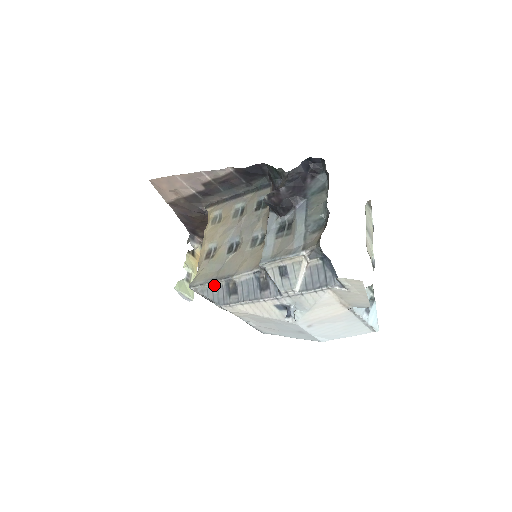
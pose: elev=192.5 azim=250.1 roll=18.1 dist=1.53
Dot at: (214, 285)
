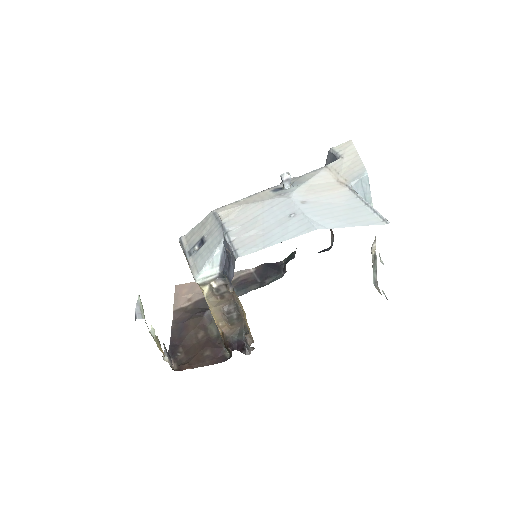
Dot at: occluded
